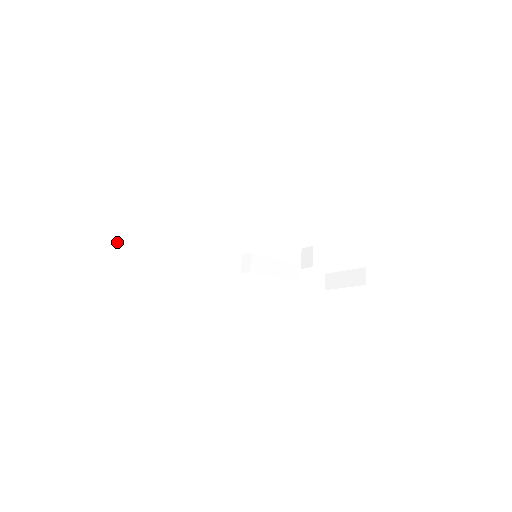
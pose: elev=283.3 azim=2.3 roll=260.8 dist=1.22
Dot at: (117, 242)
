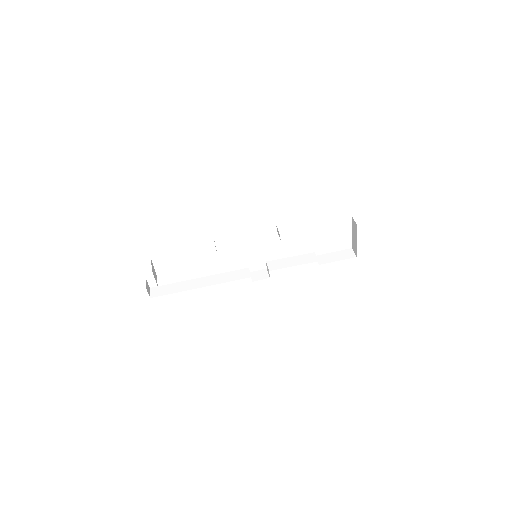
Dot at: (171, 293)
